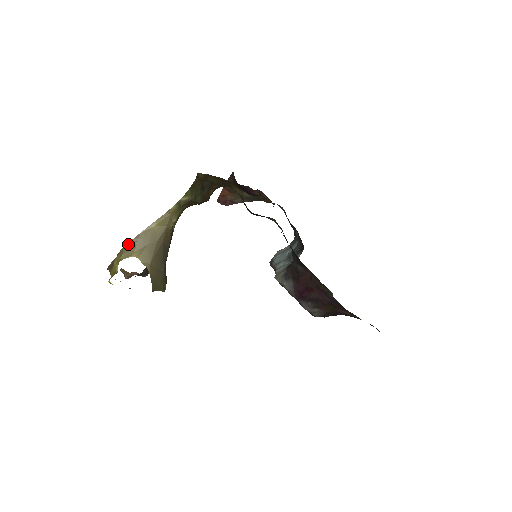
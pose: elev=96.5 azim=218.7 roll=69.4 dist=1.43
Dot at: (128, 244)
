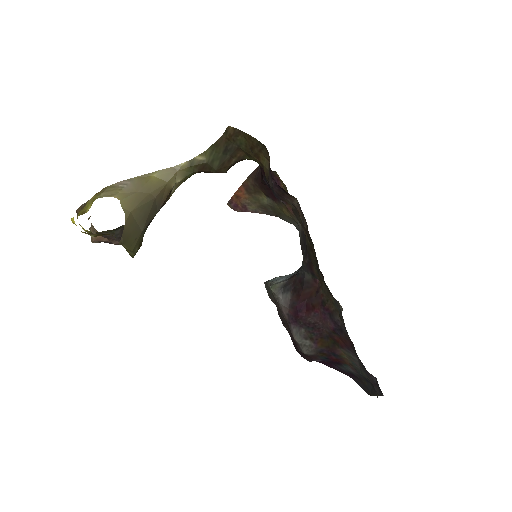
Dot at: (115, 184)
